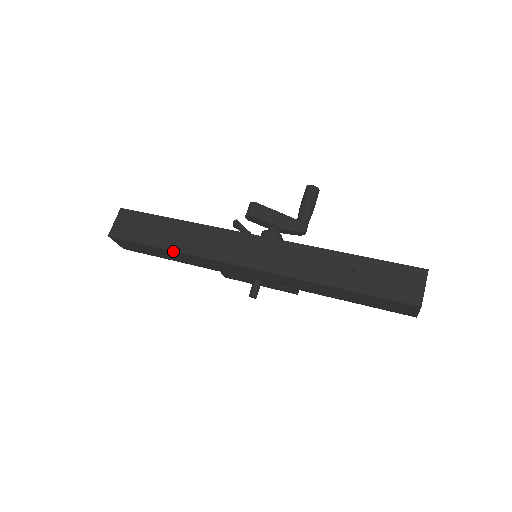
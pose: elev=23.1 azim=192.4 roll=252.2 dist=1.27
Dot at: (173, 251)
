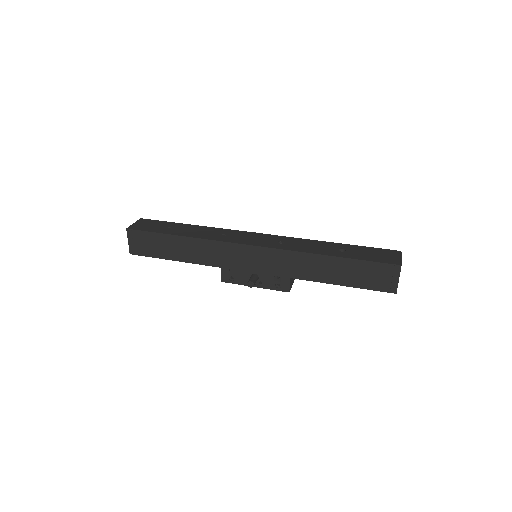
Dot at: (187, 238)
